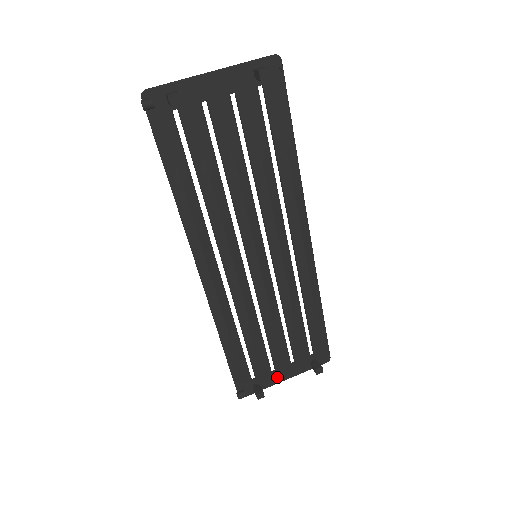
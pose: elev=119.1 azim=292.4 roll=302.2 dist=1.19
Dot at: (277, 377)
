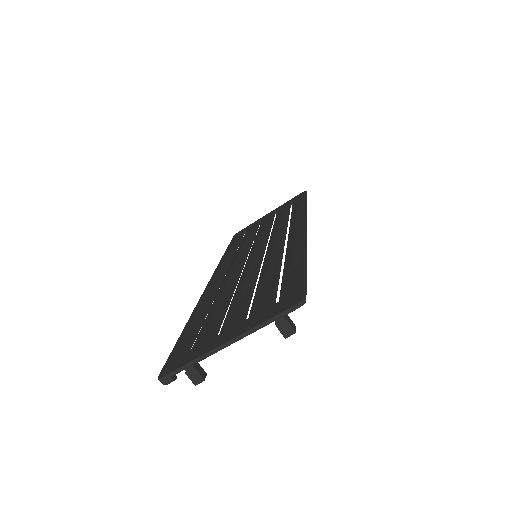
Dot at: occluded
